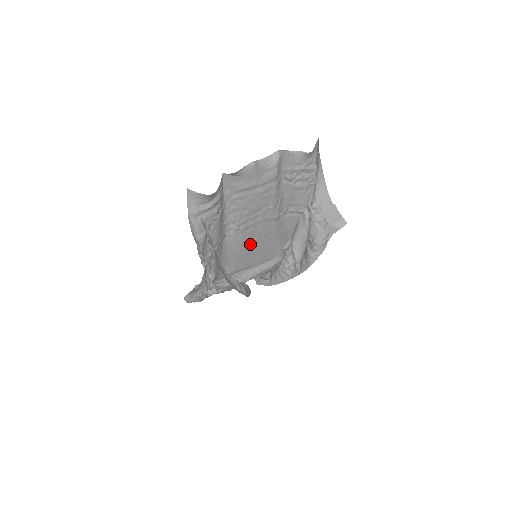
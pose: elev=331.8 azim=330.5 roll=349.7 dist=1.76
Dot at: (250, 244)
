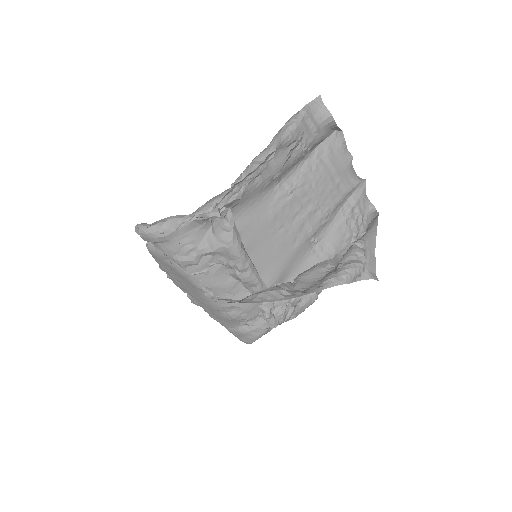
Dot at: (275, 227)
